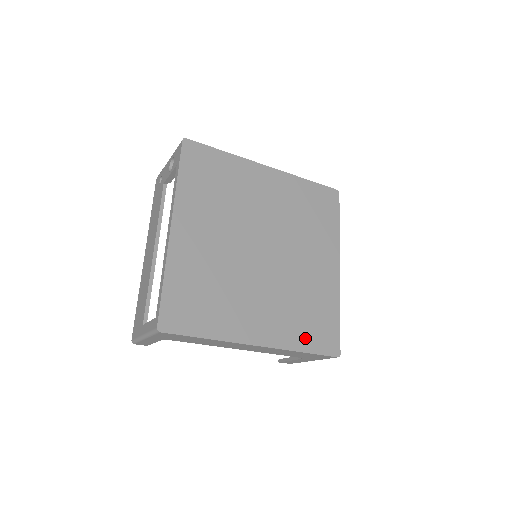
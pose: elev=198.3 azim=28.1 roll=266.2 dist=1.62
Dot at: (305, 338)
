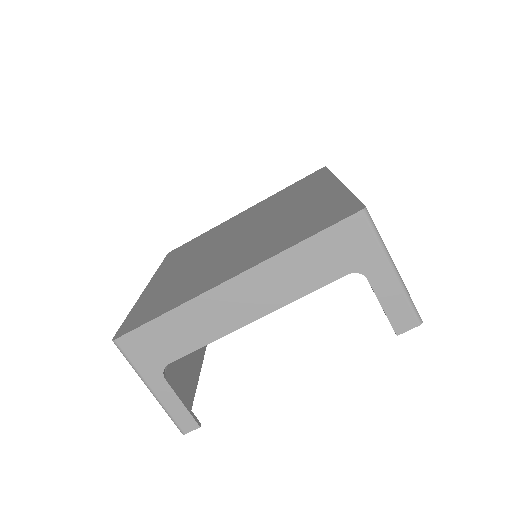
Dot at: (301, 234)
